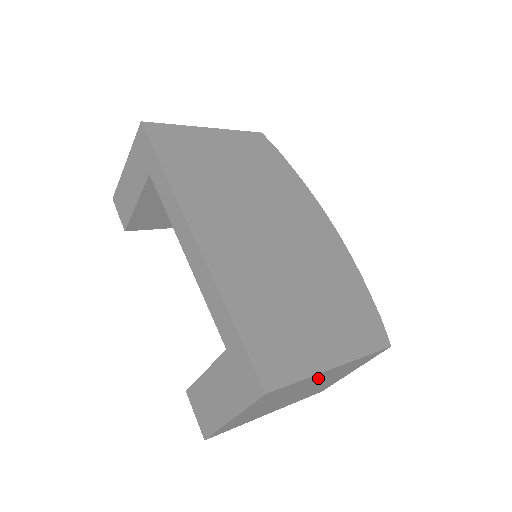
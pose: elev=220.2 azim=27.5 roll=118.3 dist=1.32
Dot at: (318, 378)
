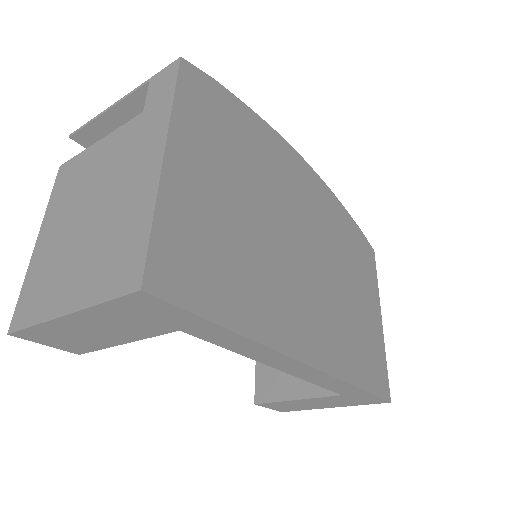
Dot at: occluded
